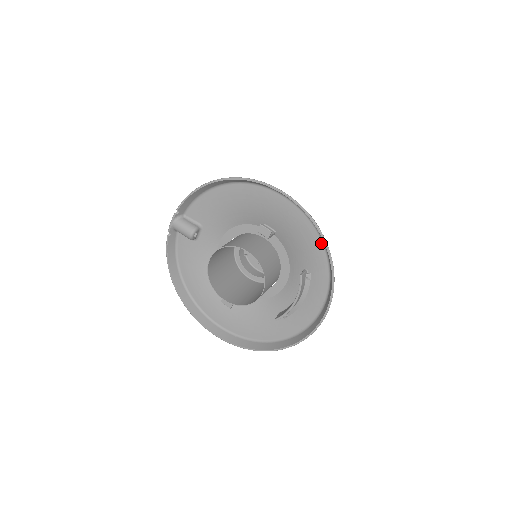
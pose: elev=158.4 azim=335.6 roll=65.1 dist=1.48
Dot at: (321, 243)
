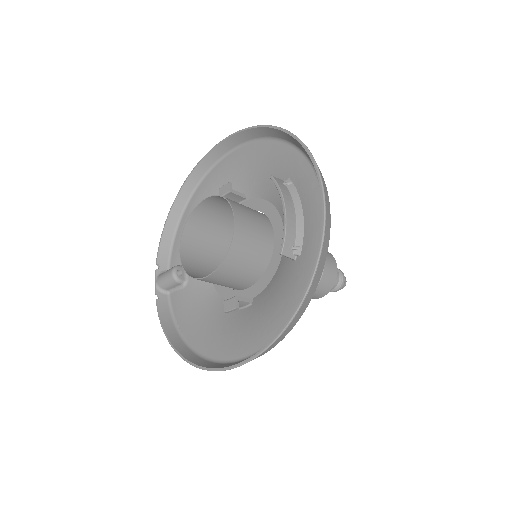
Dot at: (276, 143)
